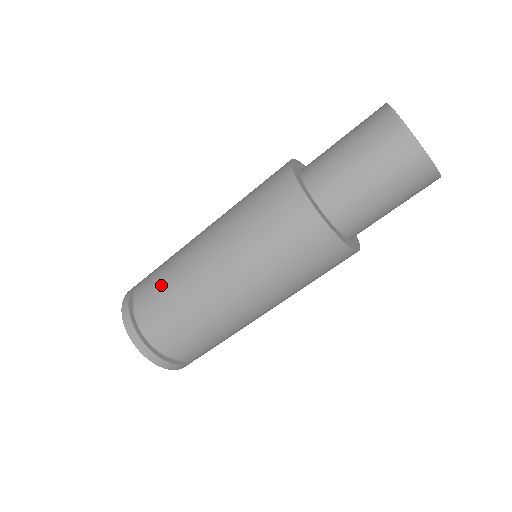
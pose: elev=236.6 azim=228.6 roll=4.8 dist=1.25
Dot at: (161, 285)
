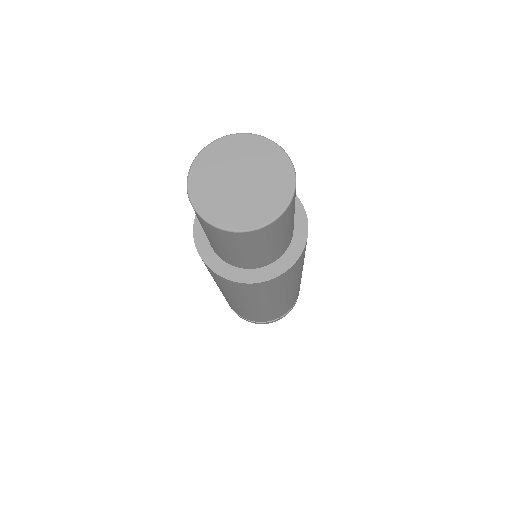
Dot at: occluded
